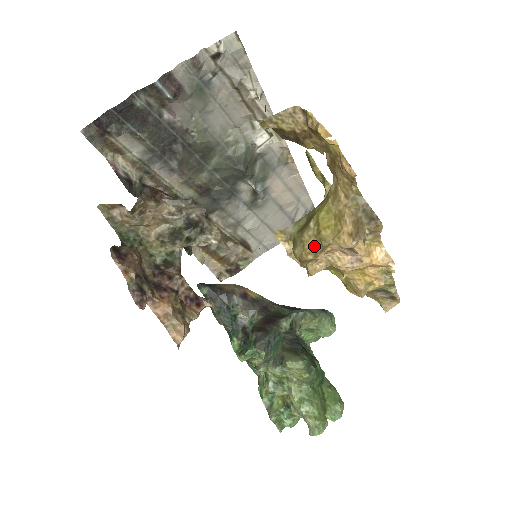
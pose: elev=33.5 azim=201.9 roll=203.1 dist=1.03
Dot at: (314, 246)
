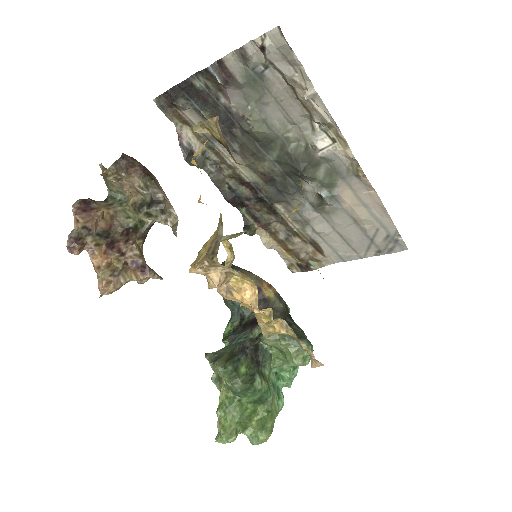
Dot at: occluded
